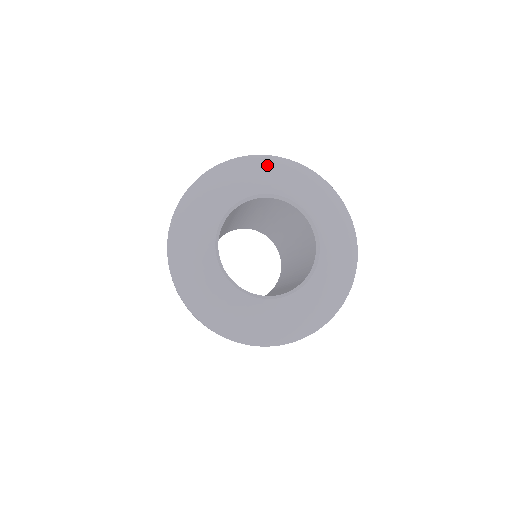
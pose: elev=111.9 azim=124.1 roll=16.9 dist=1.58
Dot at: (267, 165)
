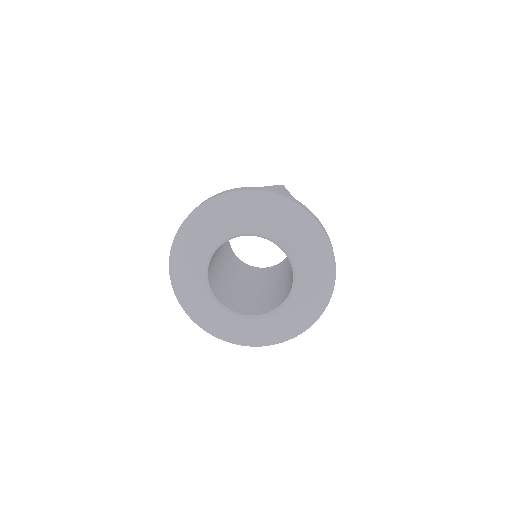
Dot at: (313, 235)
